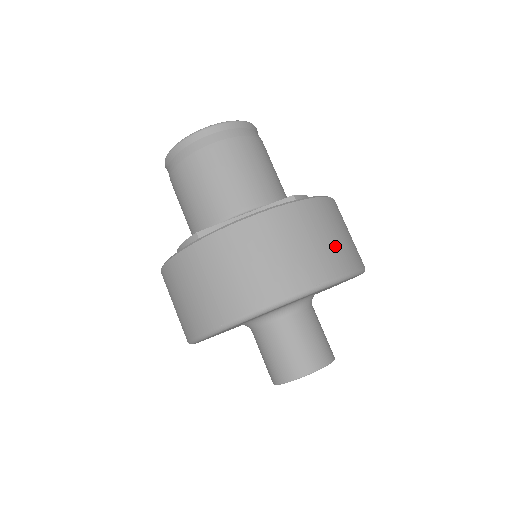
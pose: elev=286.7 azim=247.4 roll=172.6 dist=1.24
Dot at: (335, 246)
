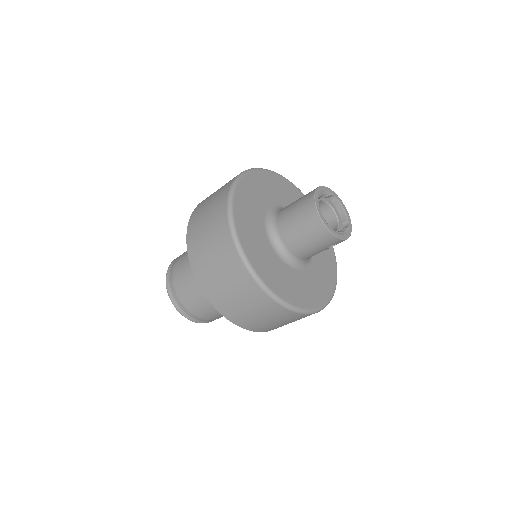
Dot at: occluded
